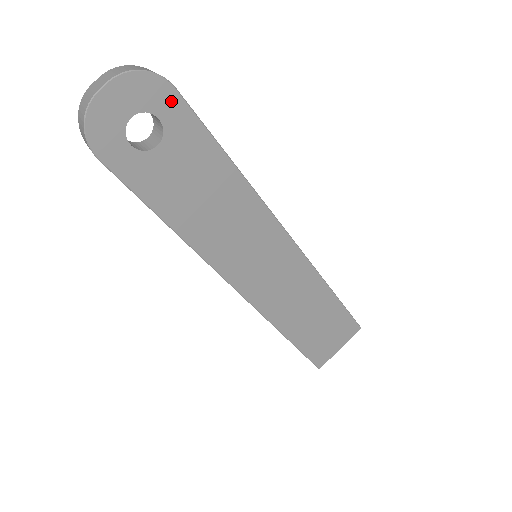
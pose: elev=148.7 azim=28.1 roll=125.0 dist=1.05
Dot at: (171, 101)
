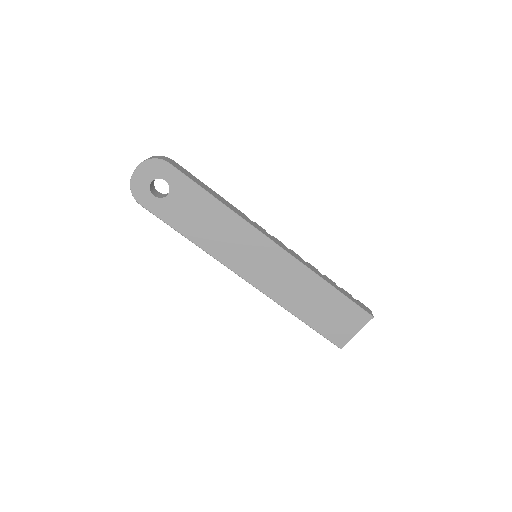
Dot at: (169, 170)
